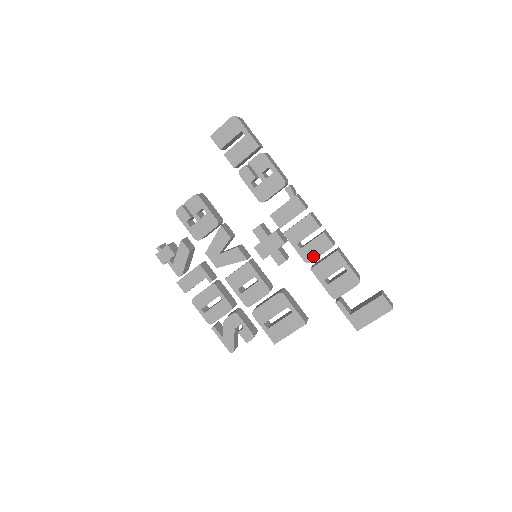
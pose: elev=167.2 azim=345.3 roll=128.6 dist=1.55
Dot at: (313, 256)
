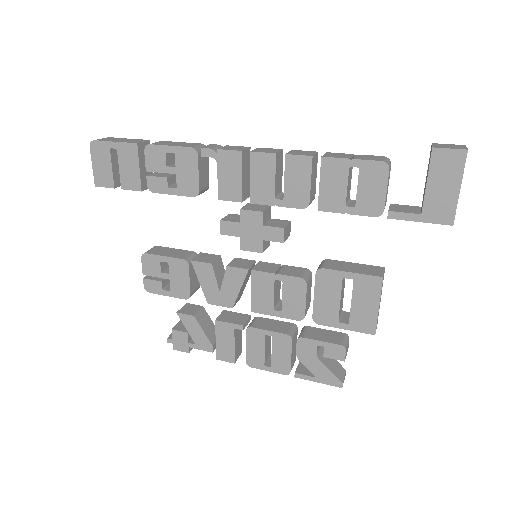
Dot at: (304, 193)
